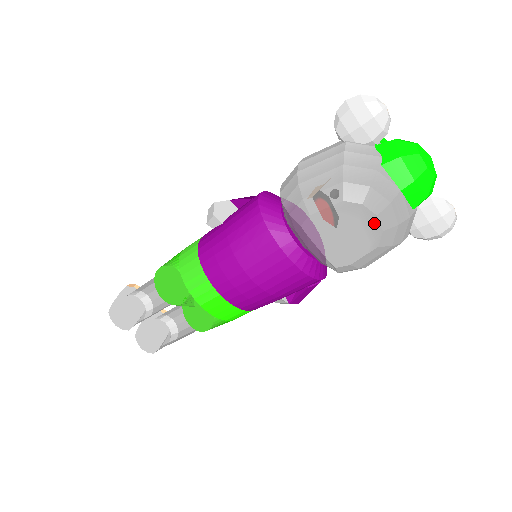
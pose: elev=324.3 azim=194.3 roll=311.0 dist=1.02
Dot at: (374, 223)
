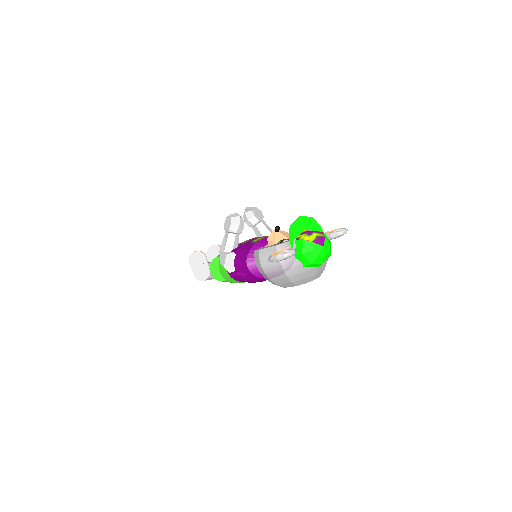
Dot at: (314, 279)
